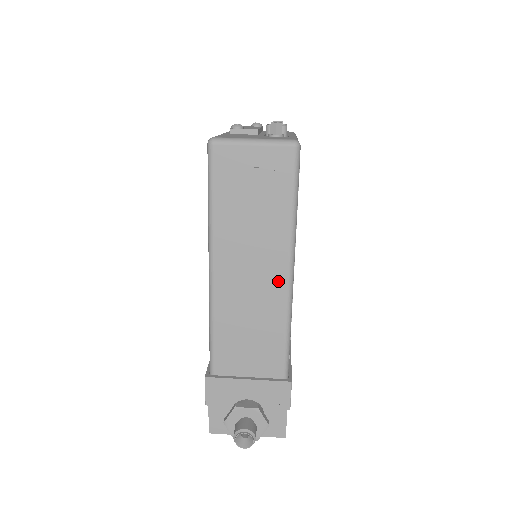
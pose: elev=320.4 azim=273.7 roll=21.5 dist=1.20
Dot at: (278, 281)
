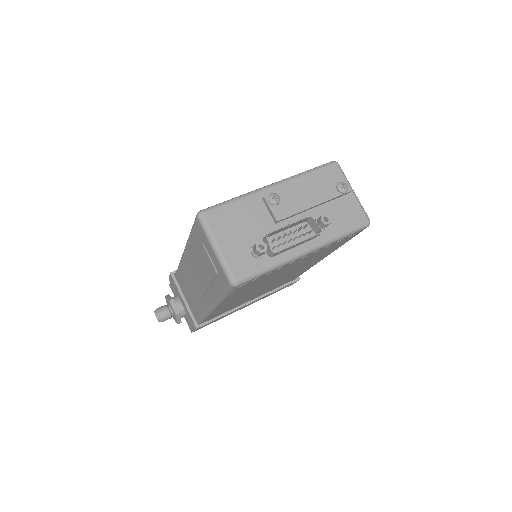
Dot at: (205, 301)
